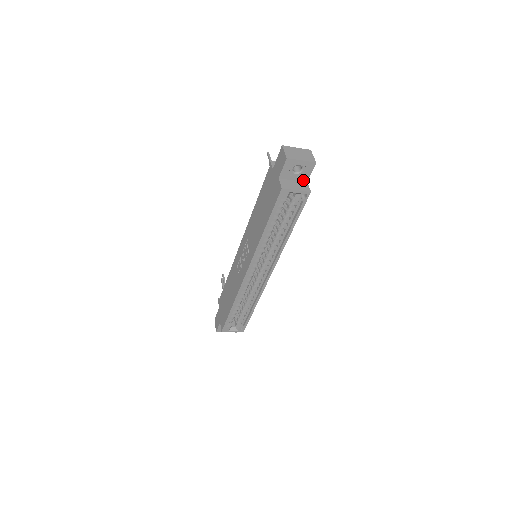
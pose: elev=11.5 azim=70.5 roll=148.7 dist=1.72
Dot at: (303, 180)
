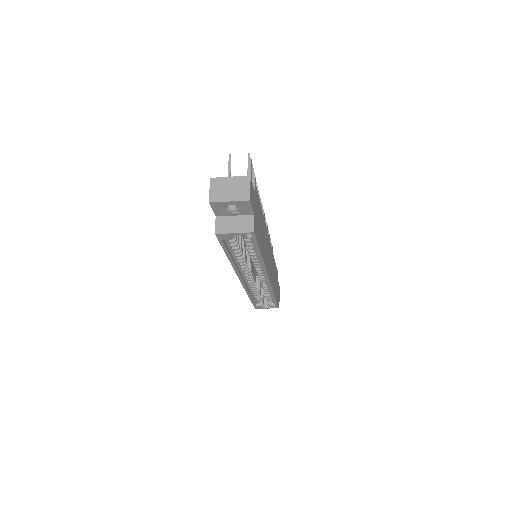
Dot at: (248, 214)
